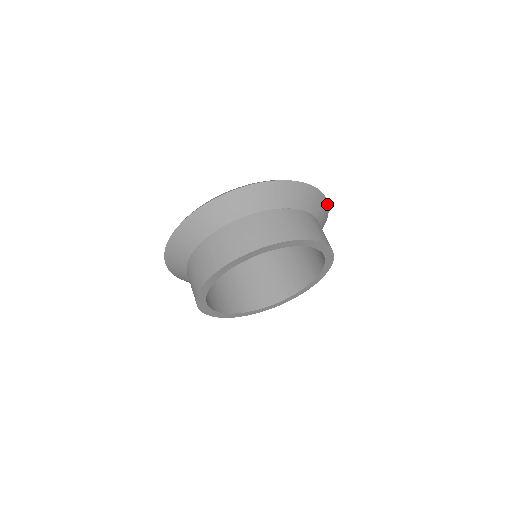
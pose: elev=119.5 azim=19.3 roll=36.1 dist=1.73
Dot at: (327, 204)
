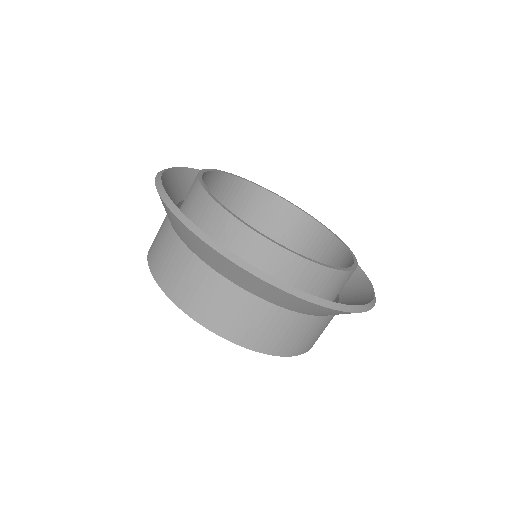
Dot at: (362, 311)
